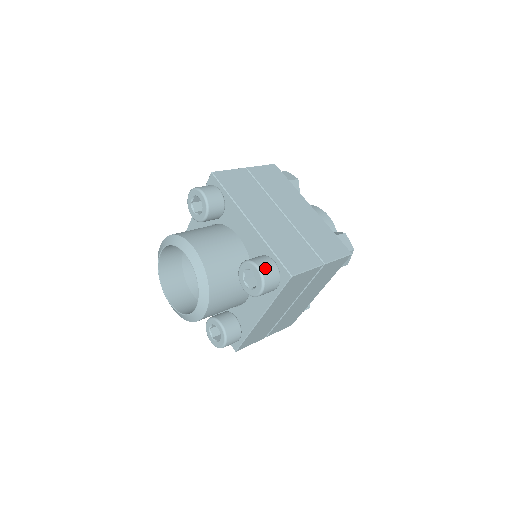
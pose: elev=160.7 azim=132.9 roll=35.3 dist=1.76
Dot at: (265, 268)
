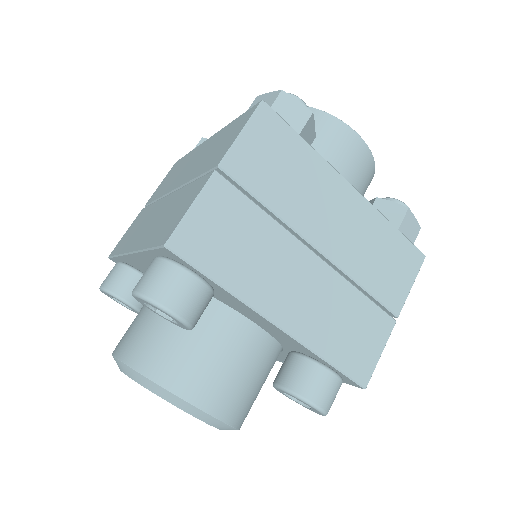
Dot at: (326, 399)
